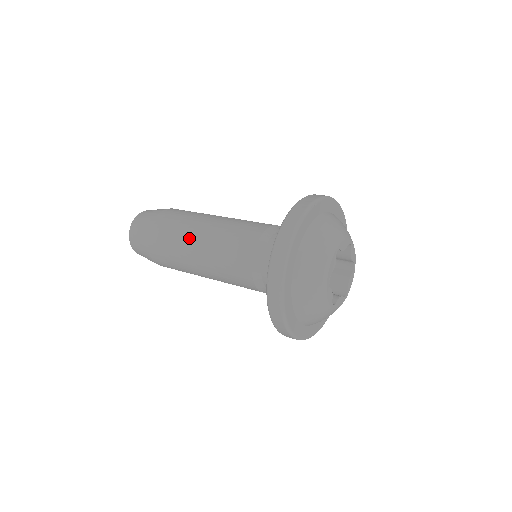
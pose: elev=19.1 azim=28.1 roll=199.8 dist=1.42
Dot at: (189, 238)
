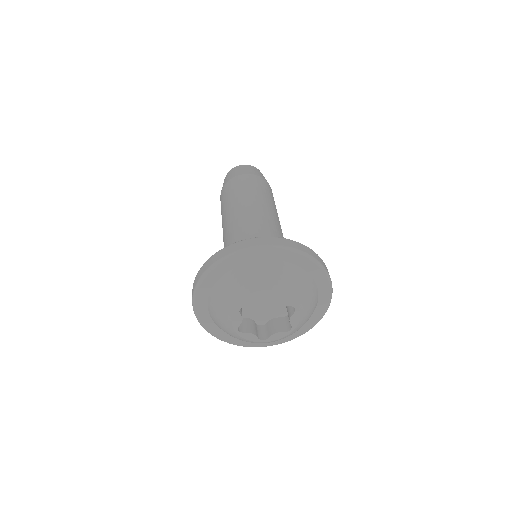
Dot at: occluded
